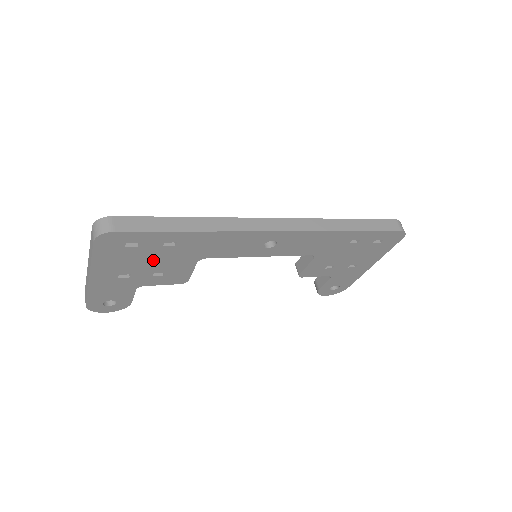
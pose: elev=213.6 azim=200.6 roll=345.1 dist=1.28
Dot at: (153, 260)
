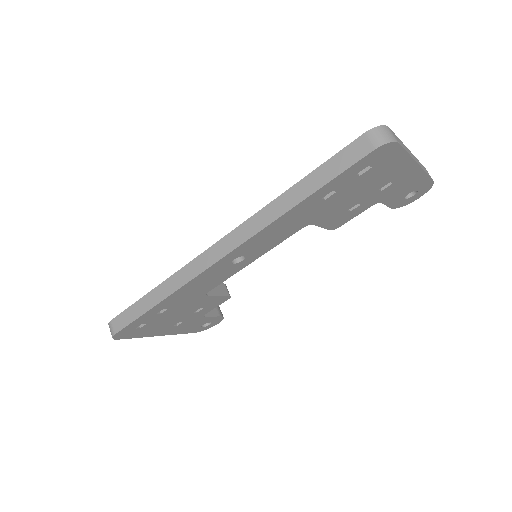
Dot at: (174, 315)
